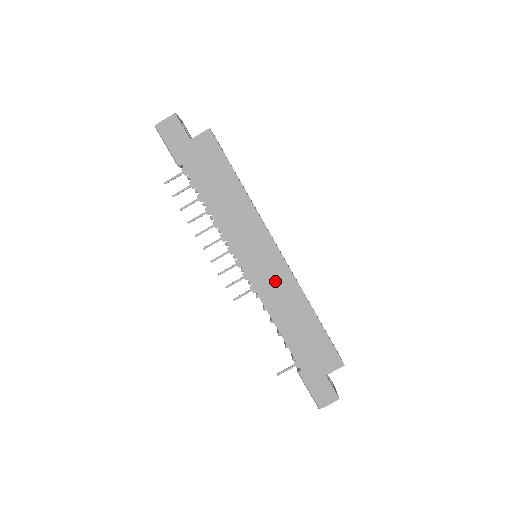
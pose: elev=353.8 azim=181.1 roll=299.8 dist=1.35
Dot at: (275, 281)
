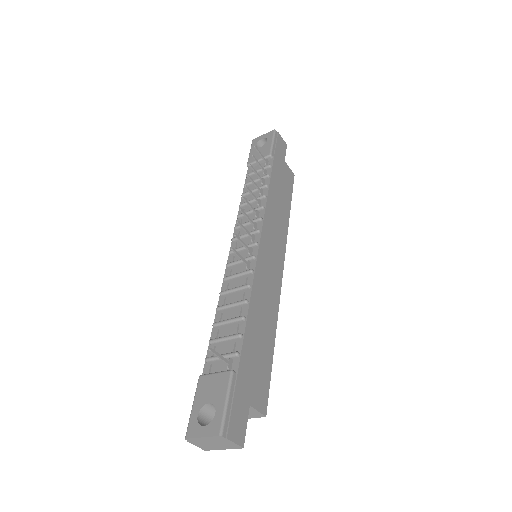
Dot at: (270, 281)
